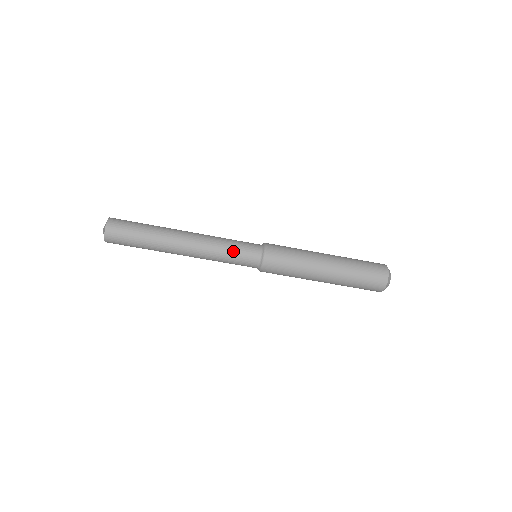
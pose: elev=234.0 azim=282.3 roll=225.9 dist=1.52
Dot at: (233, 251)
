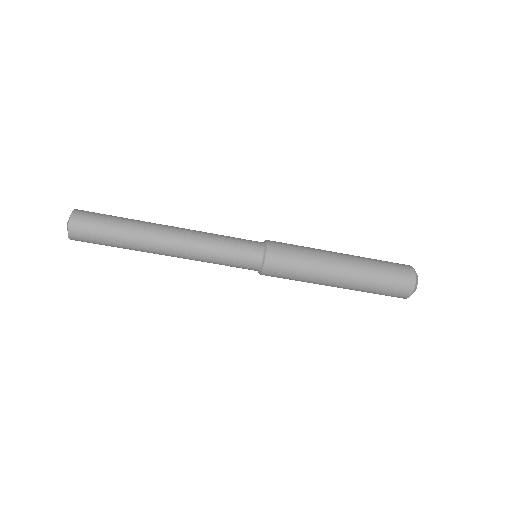
Dot at: (229, 246)
